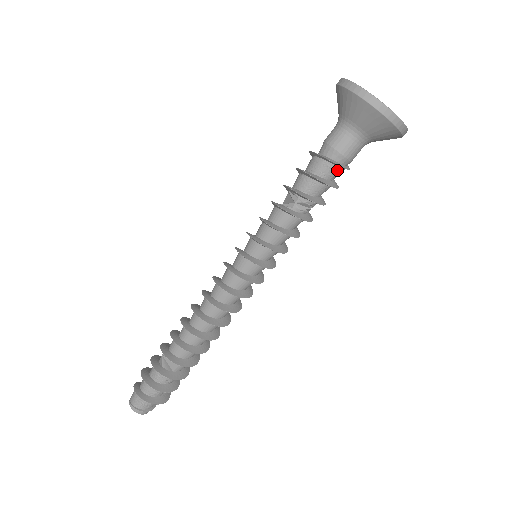
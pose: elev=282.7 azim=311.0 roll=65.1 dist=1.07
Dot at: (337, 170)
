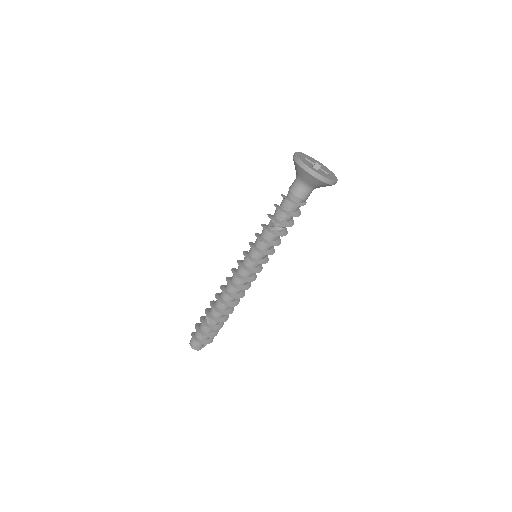
Dot at: (298, 206)
